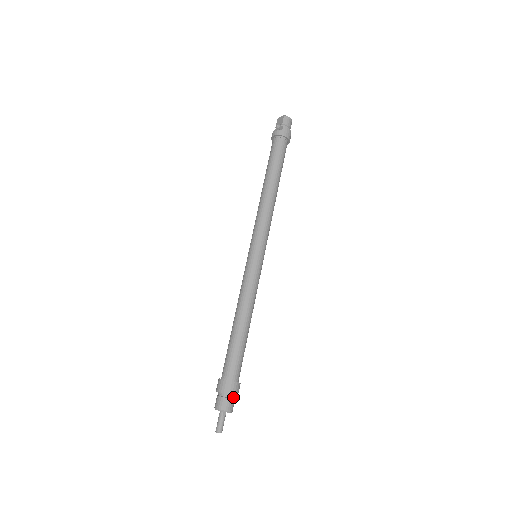
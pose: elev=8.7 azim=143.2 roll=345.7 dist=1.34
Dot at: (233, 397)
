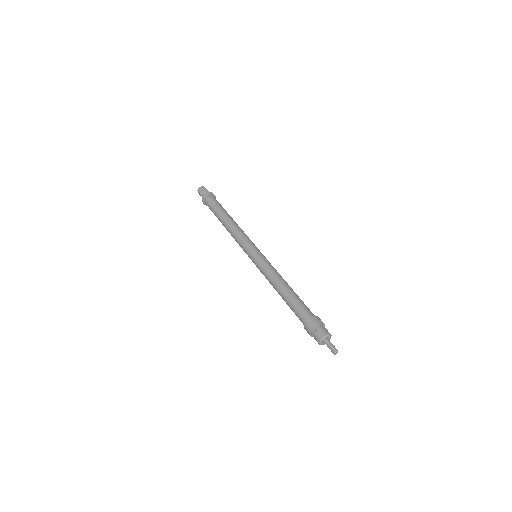
Dot at: (319, 327)
